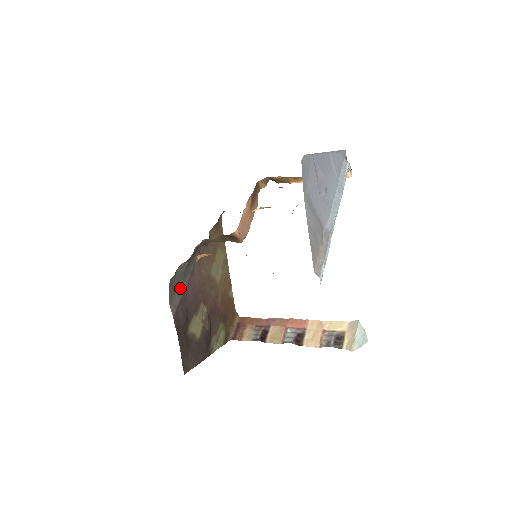
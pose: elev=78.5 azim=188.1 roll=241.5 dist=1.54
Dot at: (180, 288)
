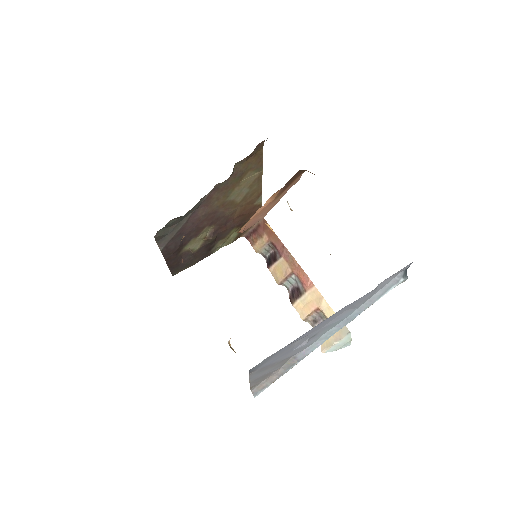
Dot at: (173, 229)
